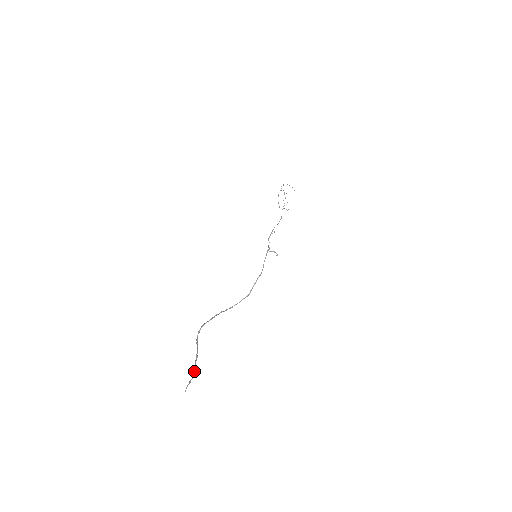
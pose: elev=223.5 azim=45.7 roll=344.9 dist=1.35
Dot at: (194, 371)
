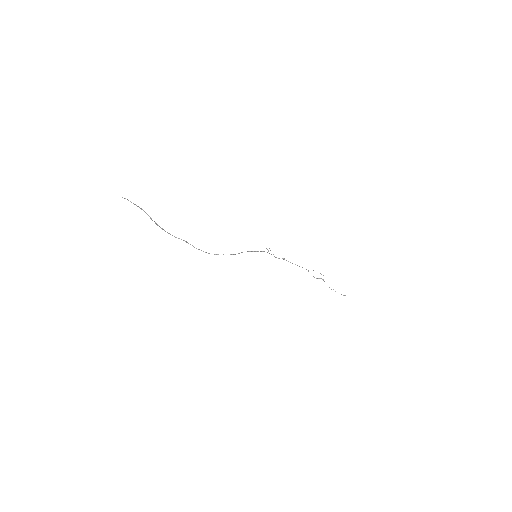
Dot at: (139, 207)
